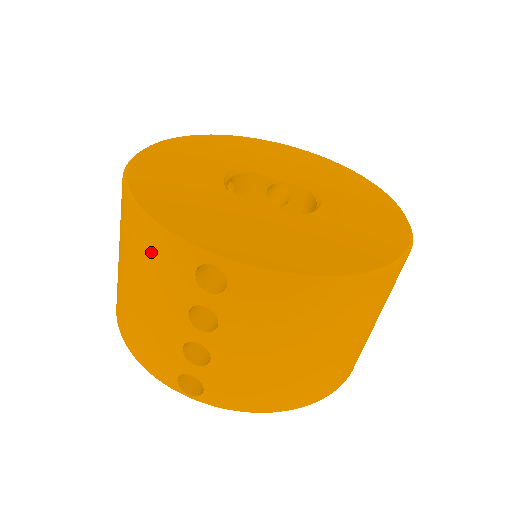
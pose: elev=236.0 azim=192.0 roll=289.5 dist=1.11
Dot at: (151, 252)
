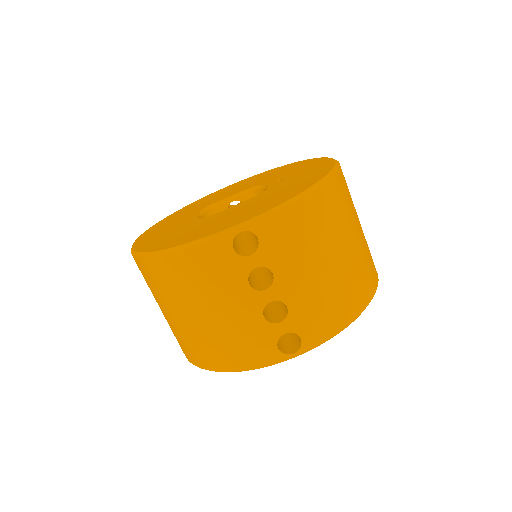
Dot at: (196, 268)
